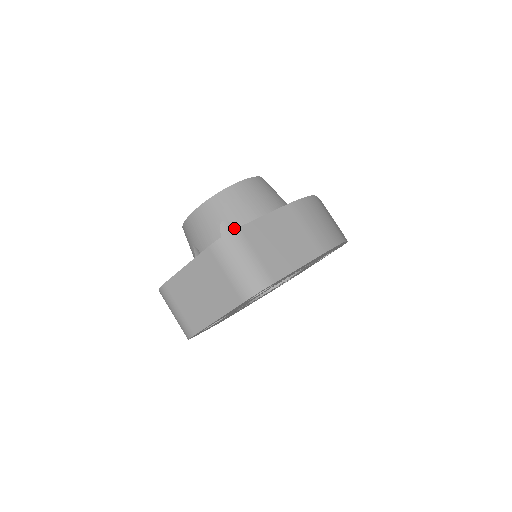
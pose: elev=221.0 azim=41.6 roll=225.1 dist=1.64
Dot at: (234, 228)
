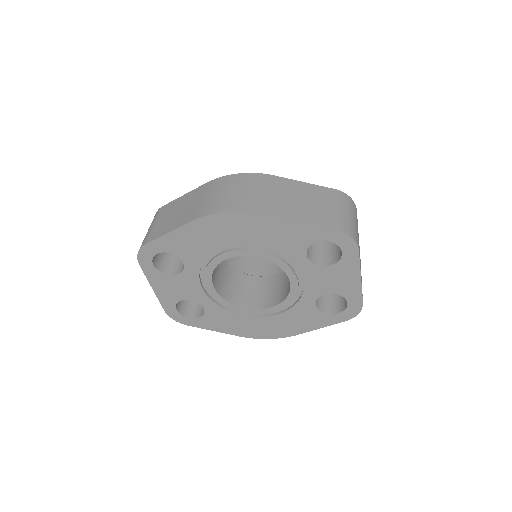
Dot at: occluded
